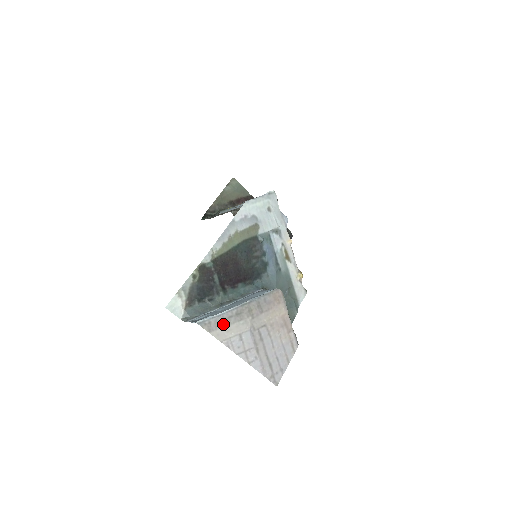
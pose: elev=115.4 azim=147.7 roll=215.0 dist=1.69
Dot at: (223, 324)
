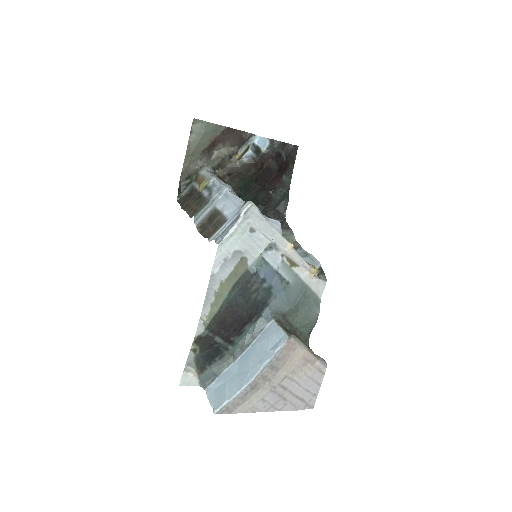
Dot at: (241, 402)
